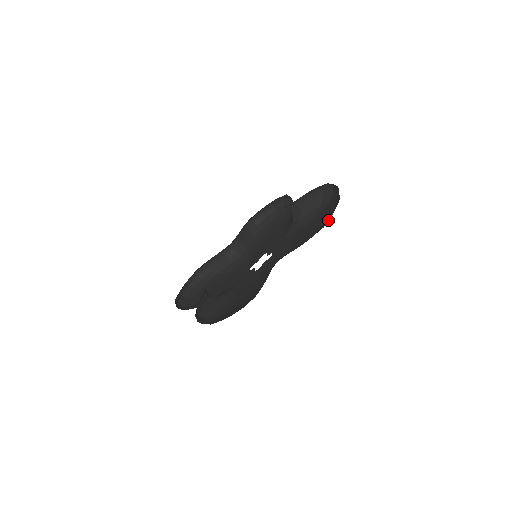
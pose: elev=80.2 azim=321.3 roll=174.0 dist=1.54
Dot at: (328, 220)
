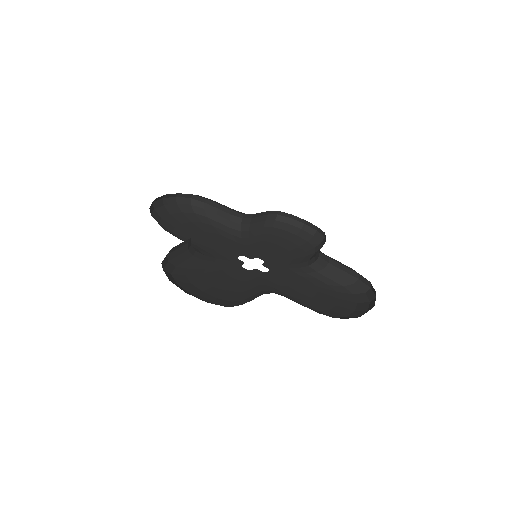
Dot at: (342, 315)
